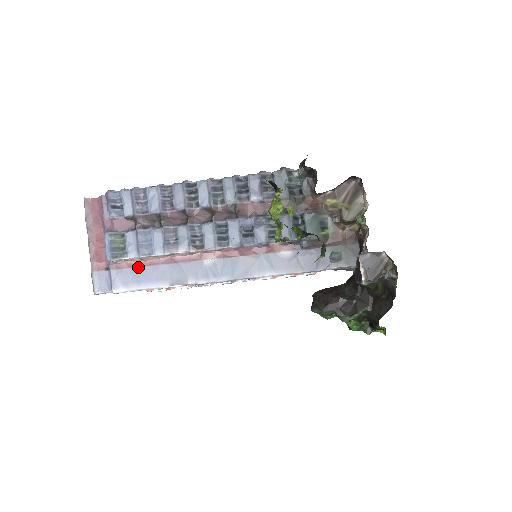
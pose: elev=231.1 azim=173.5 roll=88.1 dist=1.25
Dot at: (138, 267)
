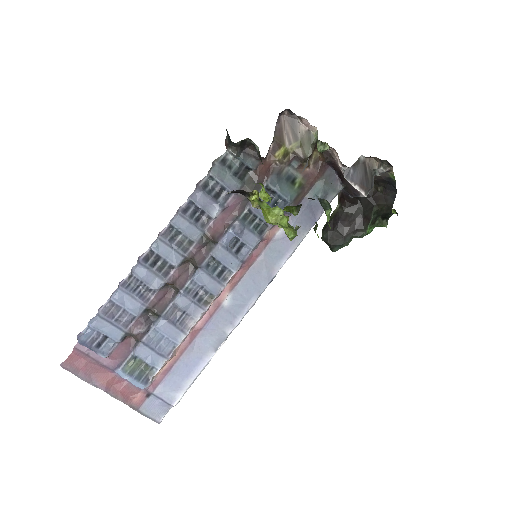
Dot at: (173, 366)
